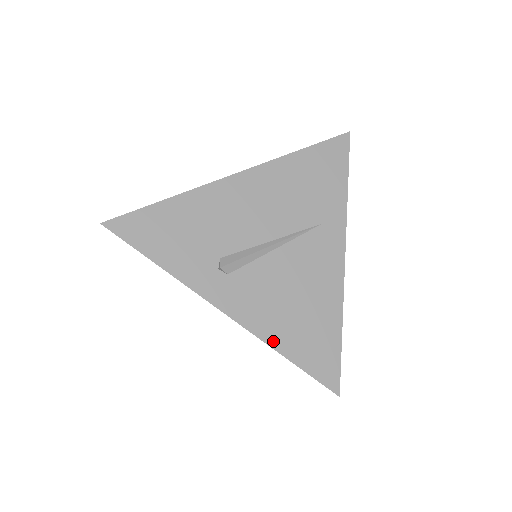
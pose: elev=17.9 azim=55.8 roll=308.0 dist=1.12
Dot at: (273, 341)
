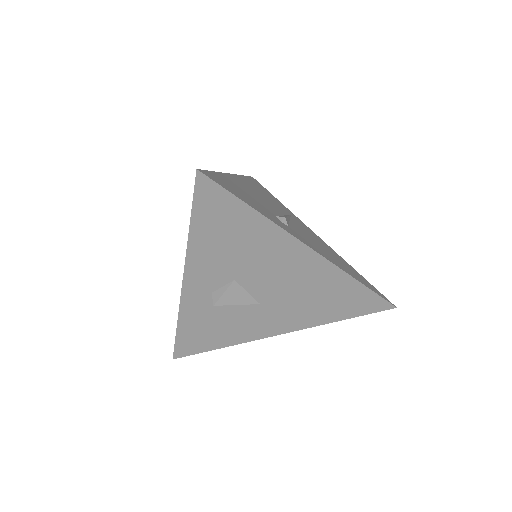
Dot at: (345, 271)
